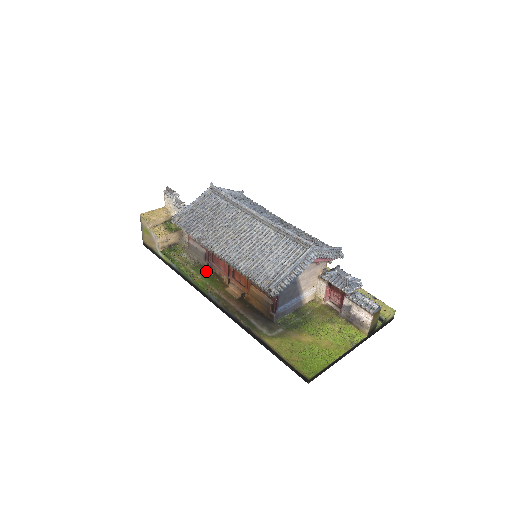
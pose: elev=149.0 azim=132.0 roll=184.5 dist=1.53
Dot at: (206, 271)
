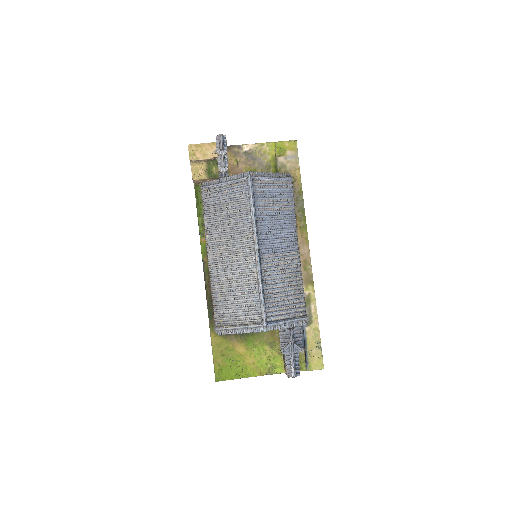
Dot at: occluded
